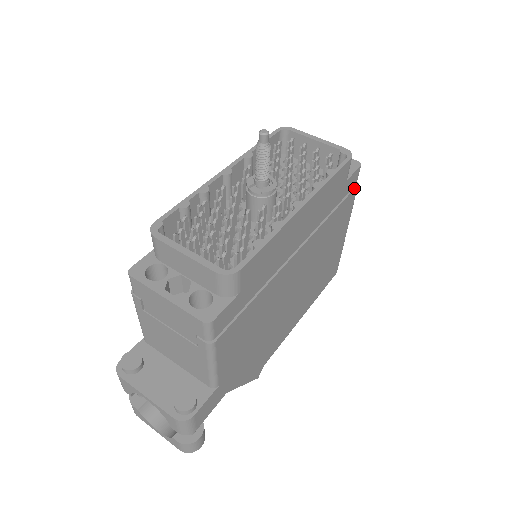
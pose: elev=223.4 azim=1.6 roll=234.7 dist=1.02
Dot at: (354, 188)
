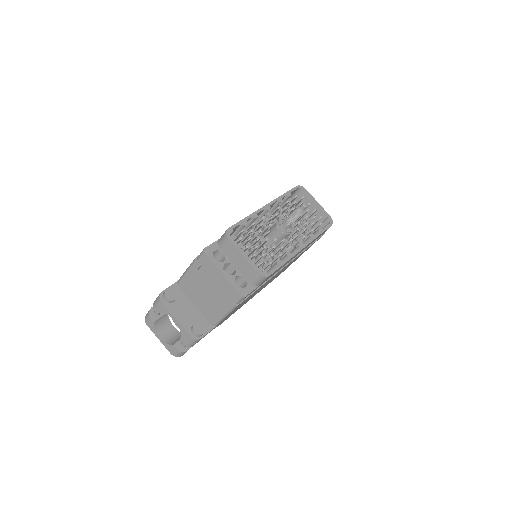
Dot at: occluded
